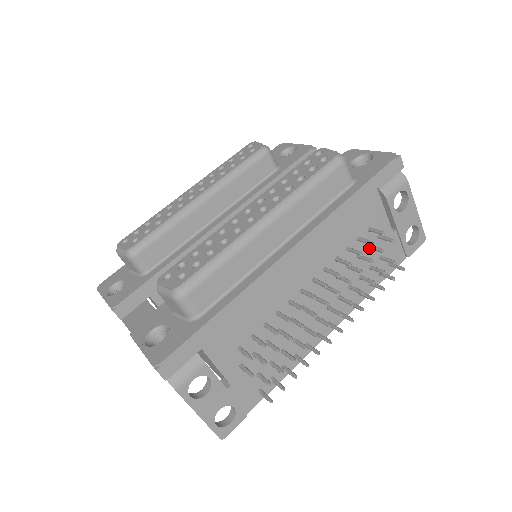
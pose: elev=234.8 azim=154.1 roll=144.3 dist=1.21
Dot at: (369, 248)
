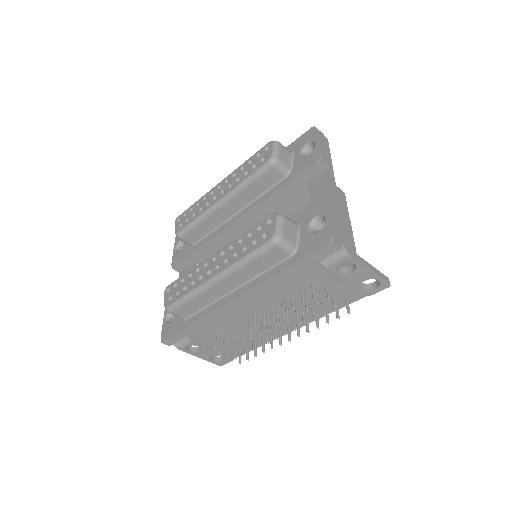
Dot at: (316, 294)
